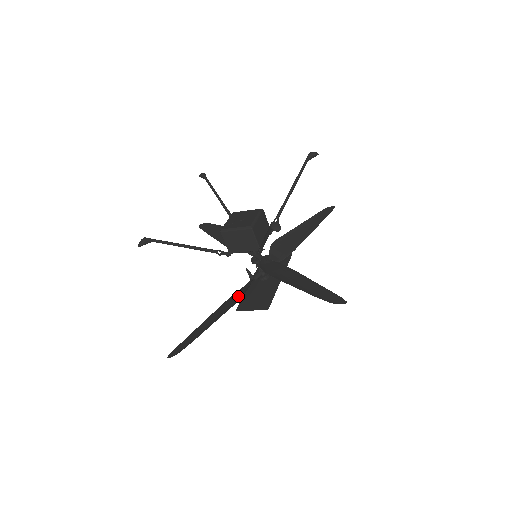
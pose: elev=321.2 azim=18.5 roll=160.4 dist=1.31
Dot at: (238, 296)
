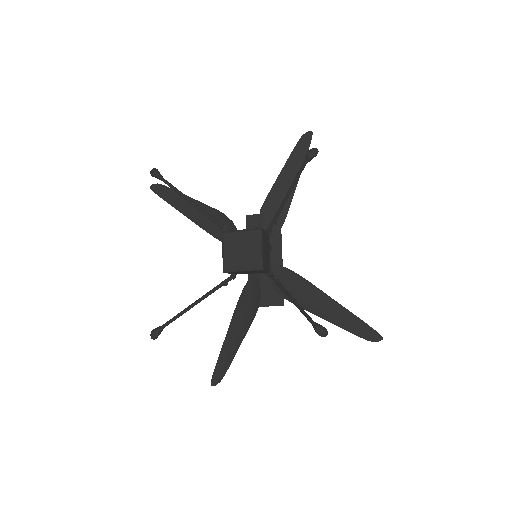
Dot at: (251, 302)
